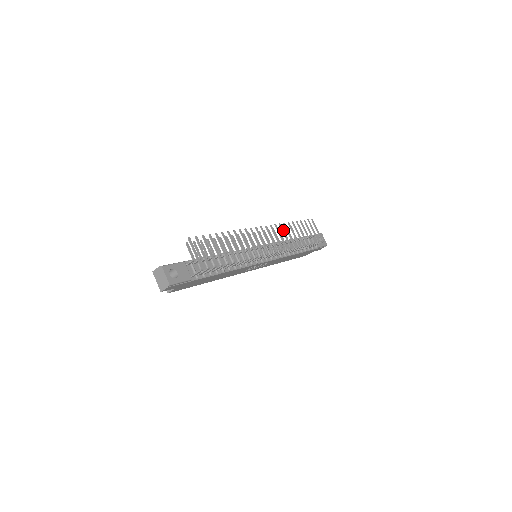
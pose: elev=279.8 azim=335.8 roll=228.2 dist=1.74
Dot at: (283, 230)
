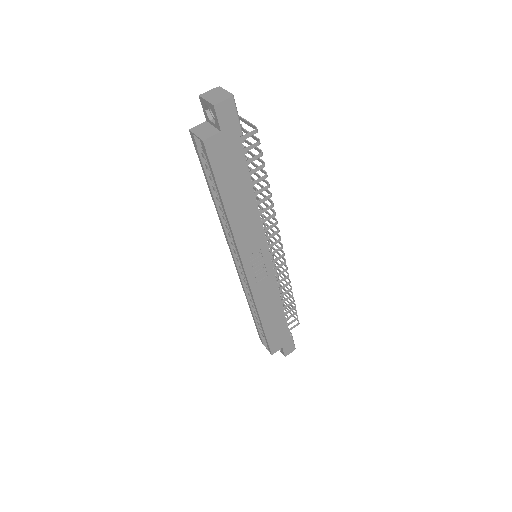
Dot at: occluded
